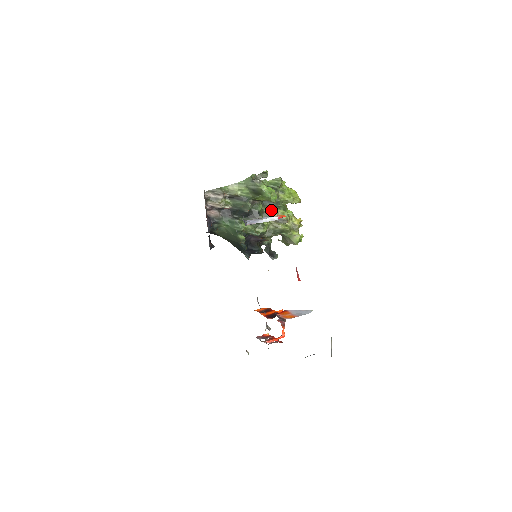
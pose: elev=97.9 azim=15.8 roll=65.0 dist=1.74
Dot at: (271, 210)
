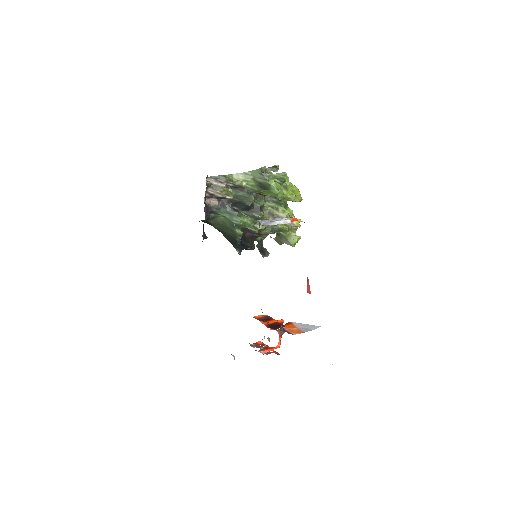
Dot at: (272, 206)
